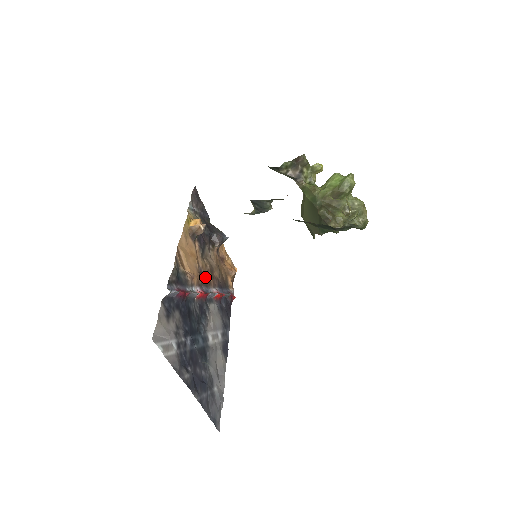
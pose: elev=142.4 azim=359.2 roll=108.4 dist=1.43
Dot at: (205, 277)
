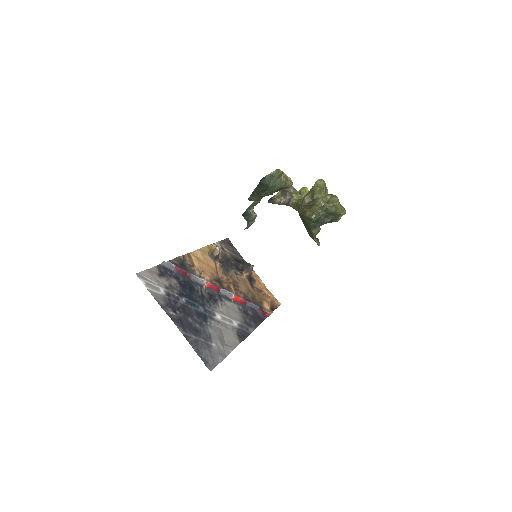
Dot at: (224, 284)
